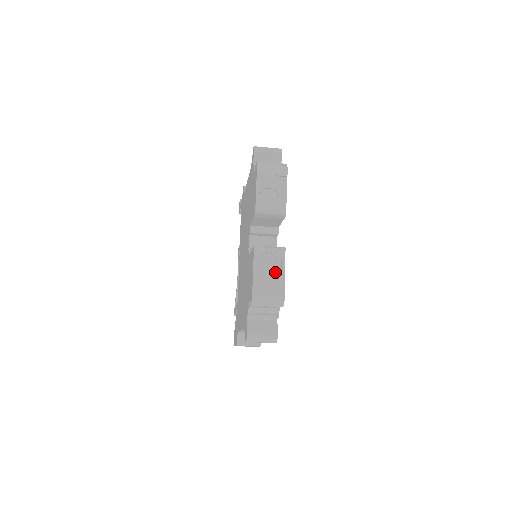
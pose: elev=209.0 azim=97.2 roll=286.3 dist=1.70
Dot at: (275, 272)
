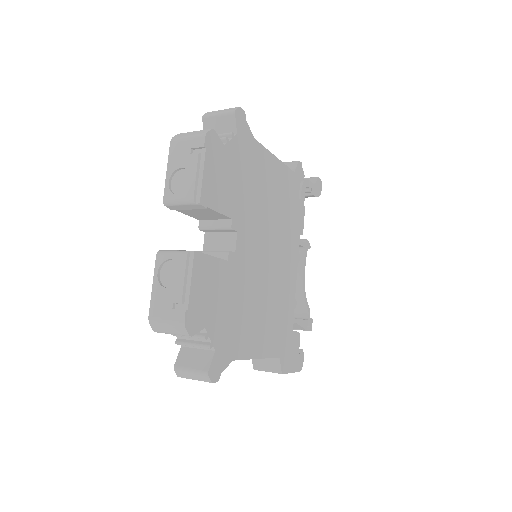
Dot at: (176, 287)
